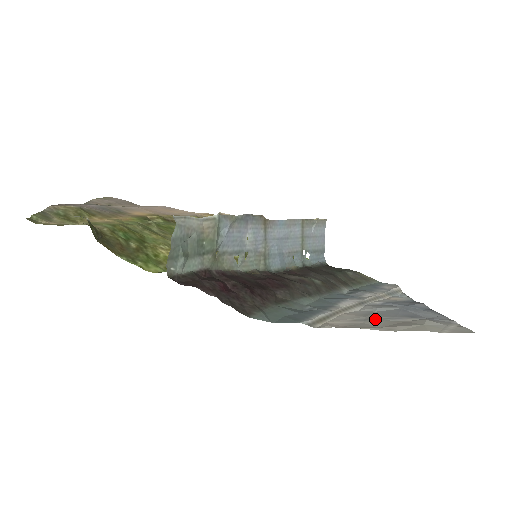
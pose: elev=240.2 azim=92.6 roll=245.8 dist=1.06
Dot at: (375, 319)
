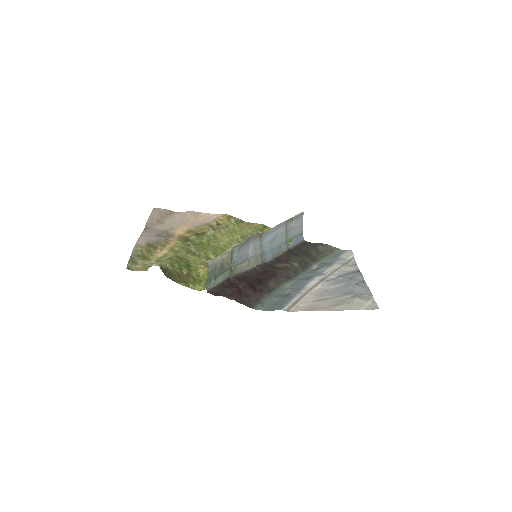
Dot at: (326, 299)
